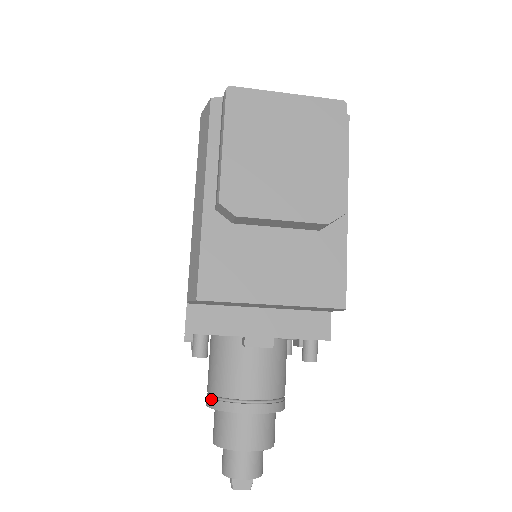
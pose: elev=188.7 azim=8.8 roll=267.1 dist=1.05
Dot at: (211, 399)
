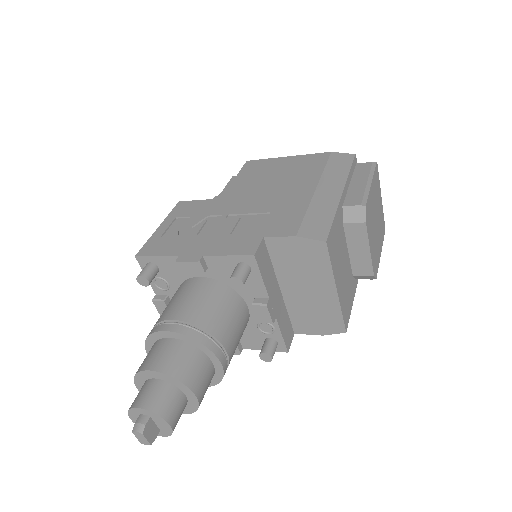
Dot at: (189, 327)
